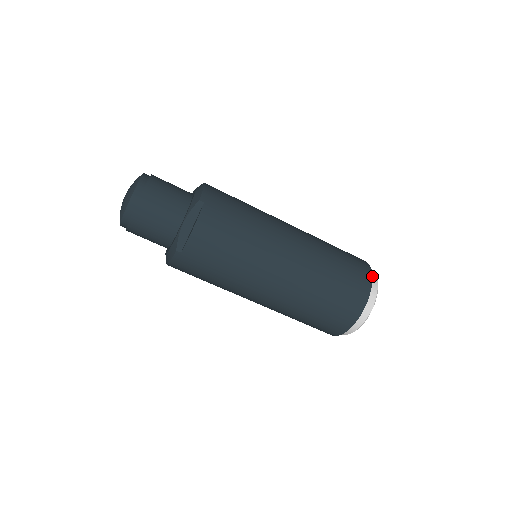
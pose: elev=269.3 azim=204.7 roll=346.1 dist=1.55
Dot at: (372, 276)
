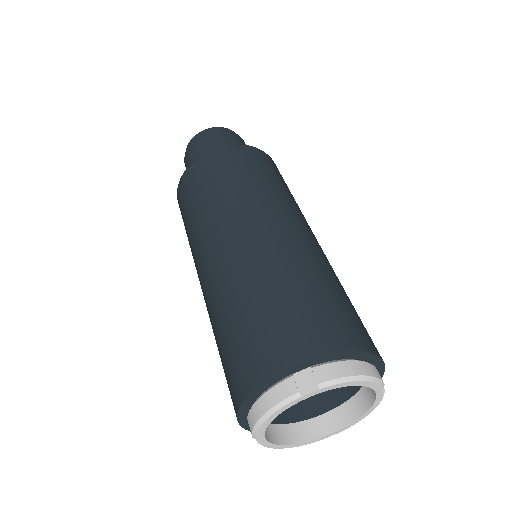
Dot at: (359, 350)
